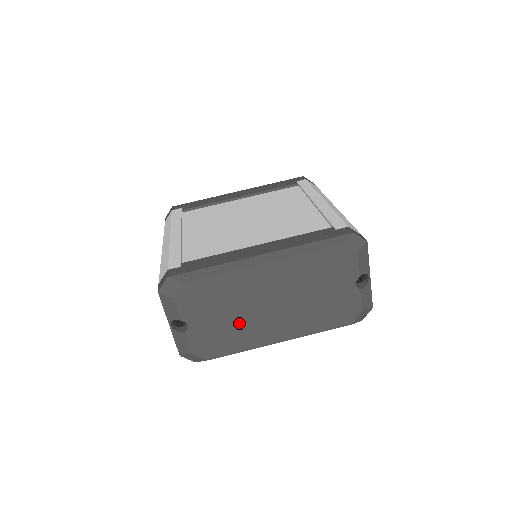
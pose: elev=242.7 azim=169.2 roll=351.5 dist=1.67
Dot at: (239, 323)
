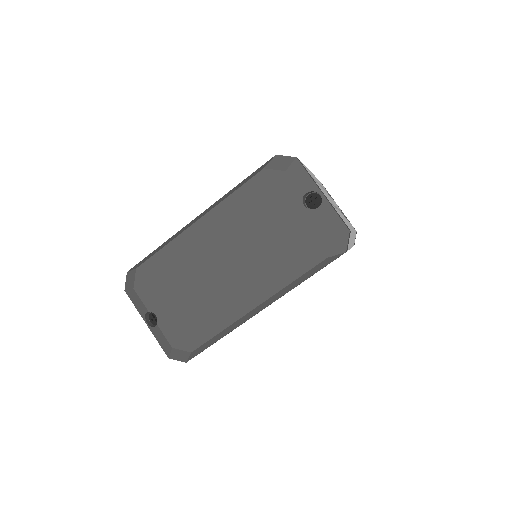
Dot at: (203, 297)
